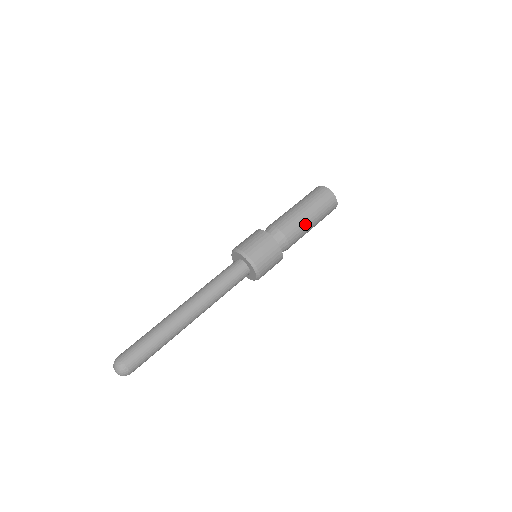
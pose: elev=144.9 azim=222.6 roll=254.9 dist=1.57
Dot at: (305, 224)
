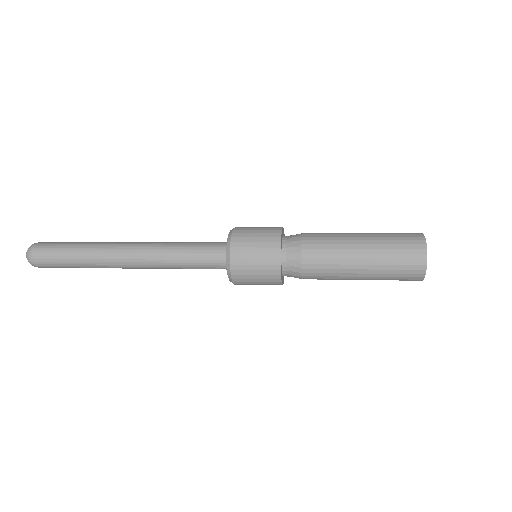
Dot at: (345, 265)
